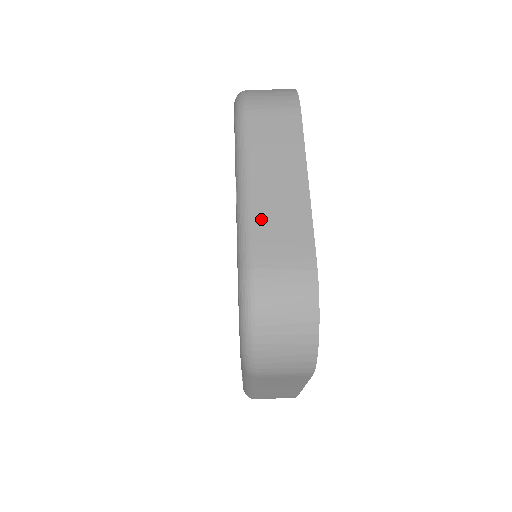
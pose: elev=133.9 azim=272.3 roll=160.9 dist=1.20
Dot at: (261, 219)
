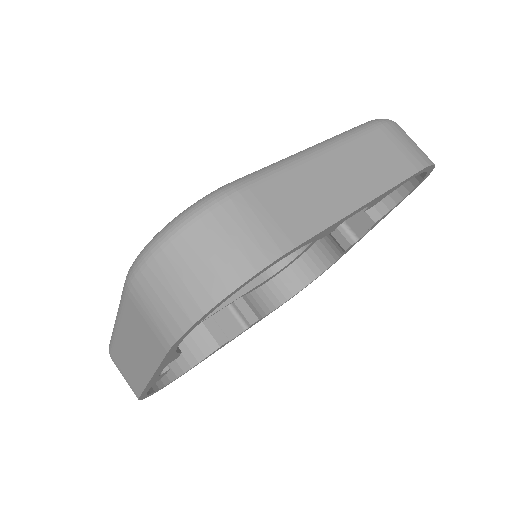
Dot at: (118, 349)
